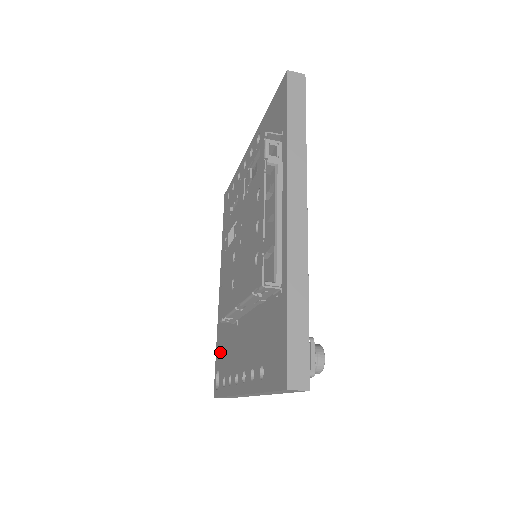
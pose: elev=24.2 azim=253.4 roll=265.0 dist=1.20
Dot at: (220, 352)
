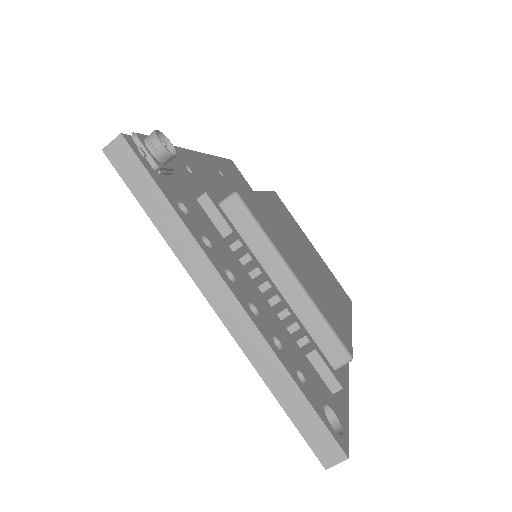
Dot at: occluded
